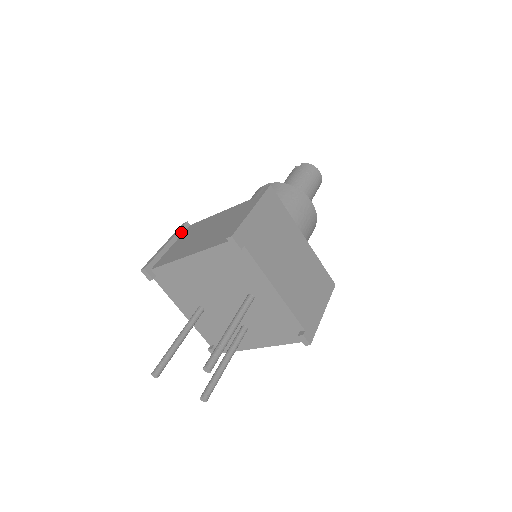
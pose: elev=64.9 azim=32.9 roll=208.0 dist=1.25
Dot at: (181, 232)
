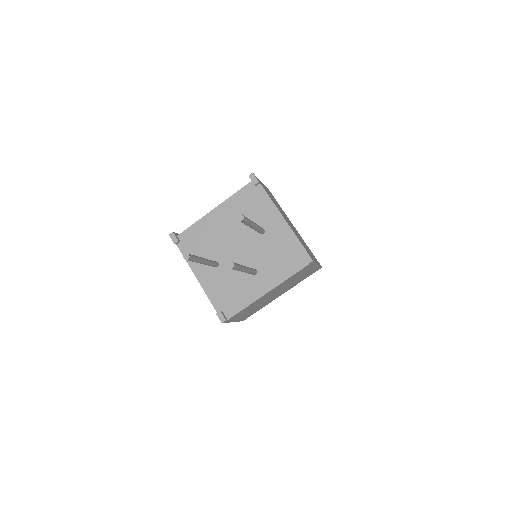
Dot at: occluded
